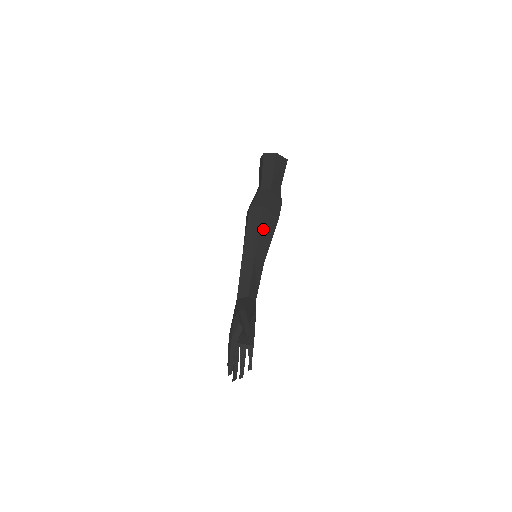
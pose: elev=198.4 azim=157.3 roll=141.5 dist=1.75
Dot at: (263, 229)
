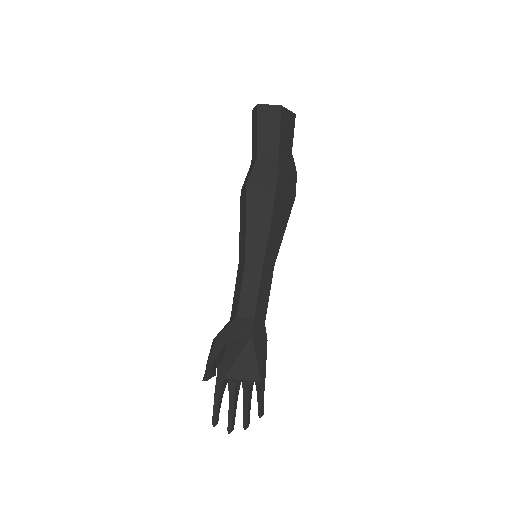
Dot at: (252, 217)
